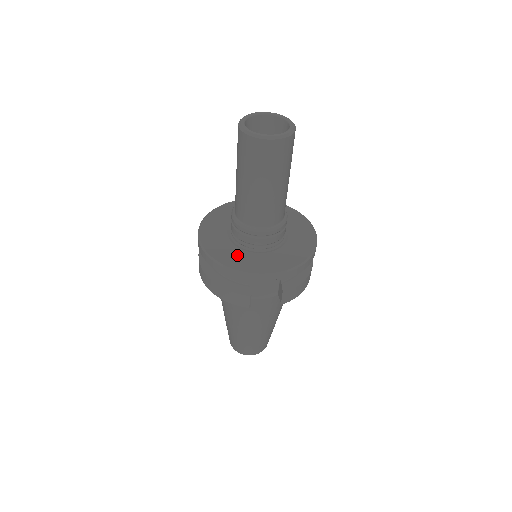
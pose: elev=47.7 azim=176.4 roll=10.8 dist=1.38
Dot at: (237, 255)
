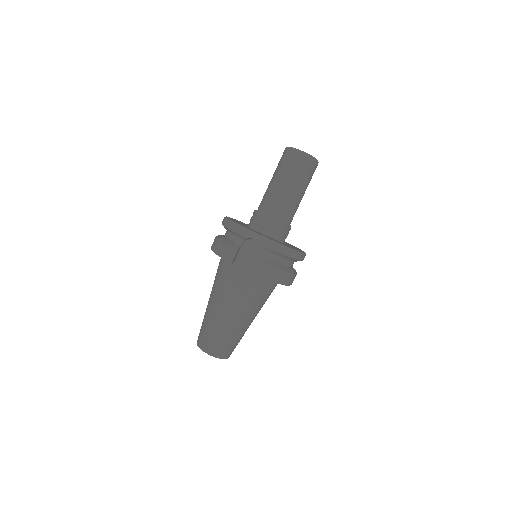
Dot at: occluded
